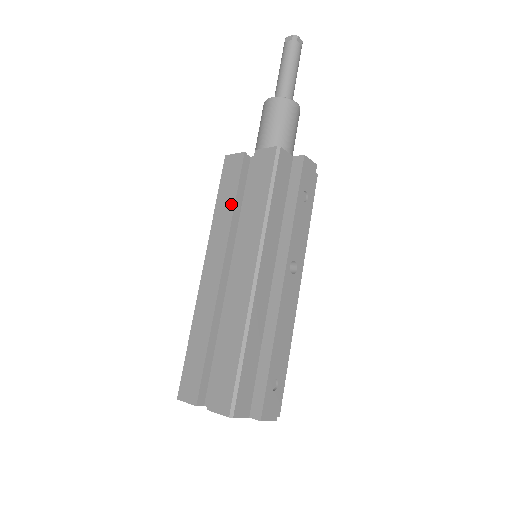
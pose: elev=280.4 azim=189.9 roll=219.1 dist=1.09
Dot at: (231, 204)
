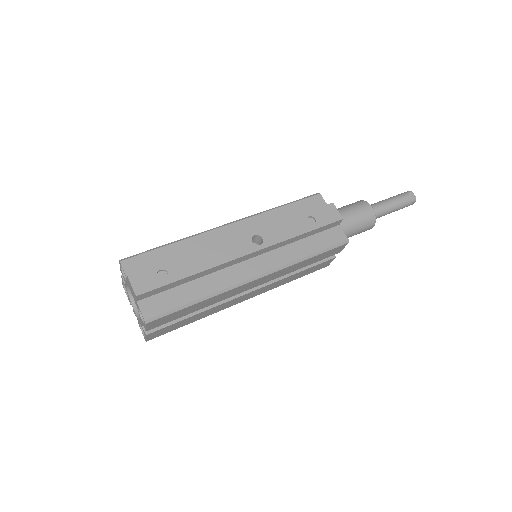
Dot at: occluded
